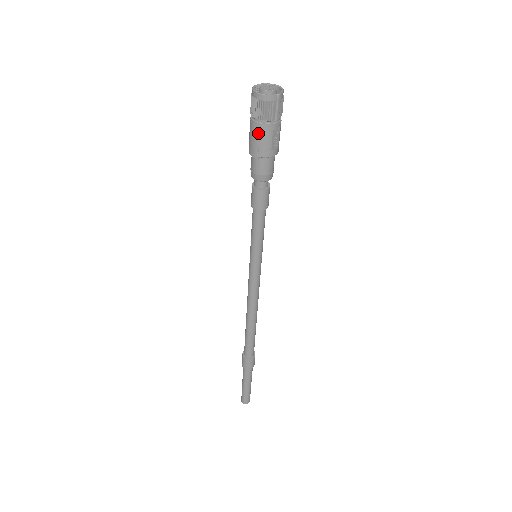
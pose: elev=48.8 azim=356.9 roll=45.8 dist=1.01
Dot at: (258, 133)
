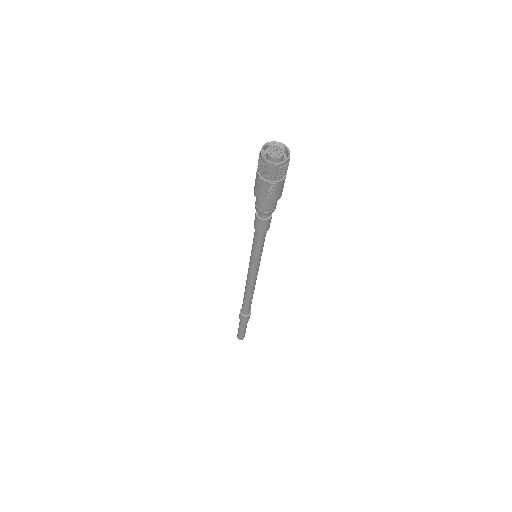
Dot at: (257, 180)
